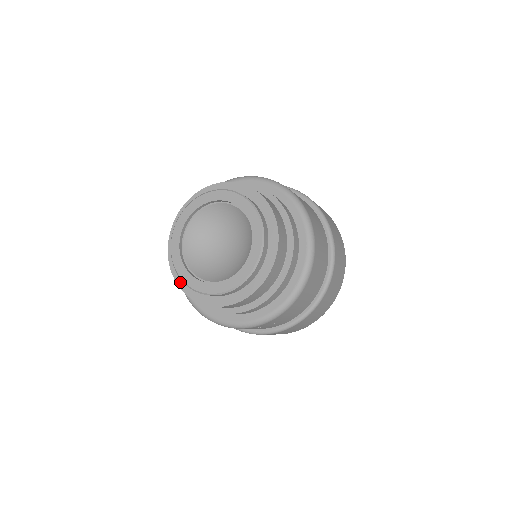
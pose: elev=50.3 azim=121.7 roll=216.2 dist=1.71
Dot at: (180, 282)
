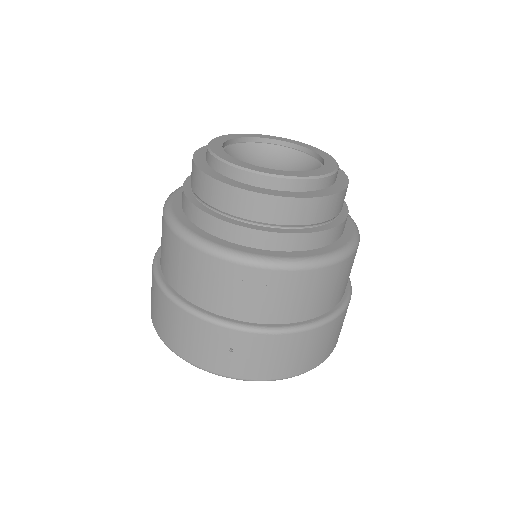
Dot at: (198, 159)
